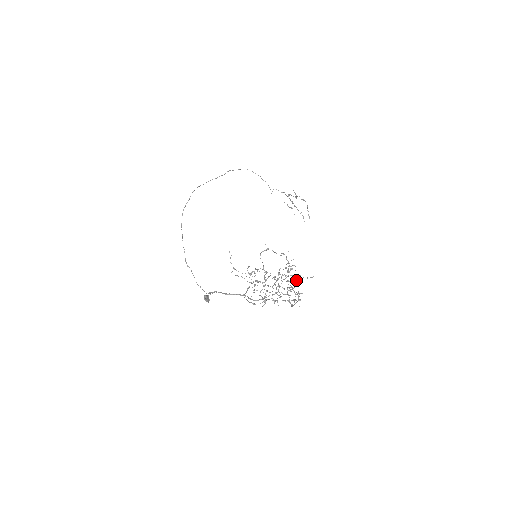
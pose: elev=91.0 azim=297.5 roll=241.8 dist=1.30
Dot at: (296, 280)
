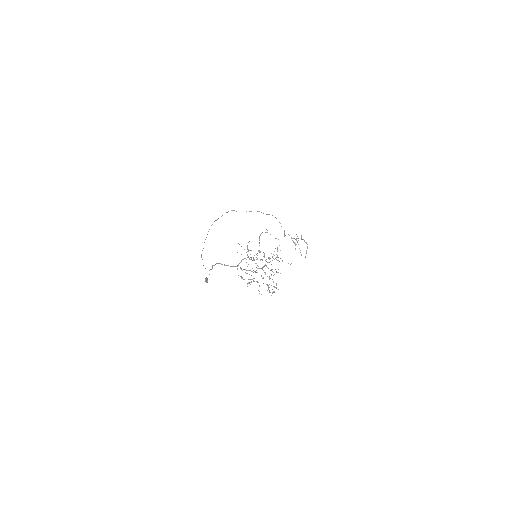
Dot at: occluded
